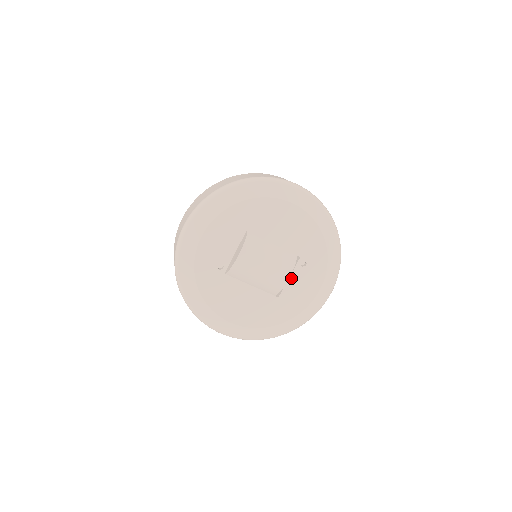
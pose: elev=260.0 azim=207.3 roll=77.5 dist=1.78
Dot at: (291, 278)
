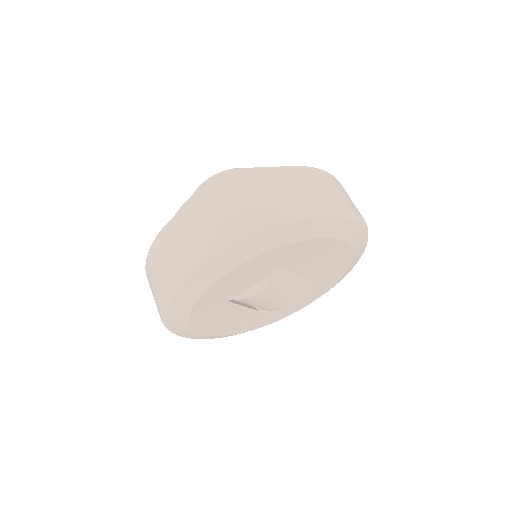
Dot at: occluded
